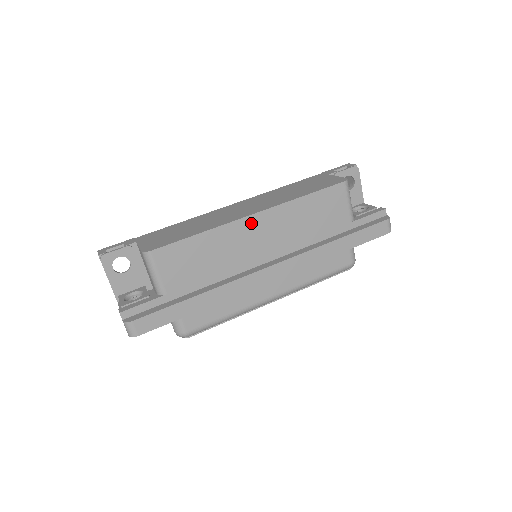
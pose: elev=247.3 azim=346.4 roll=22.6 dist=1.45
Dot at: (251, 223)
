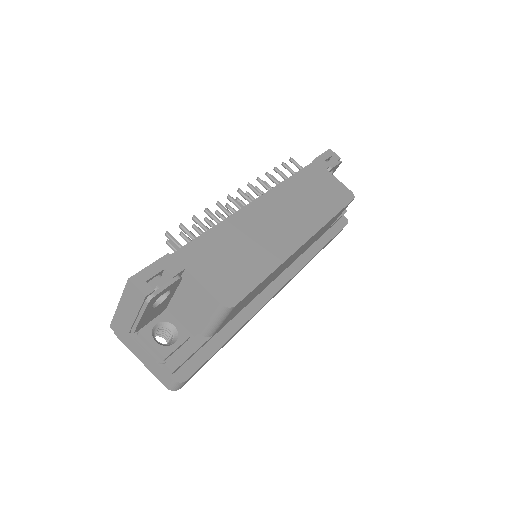
Dot at: (298, 250)
